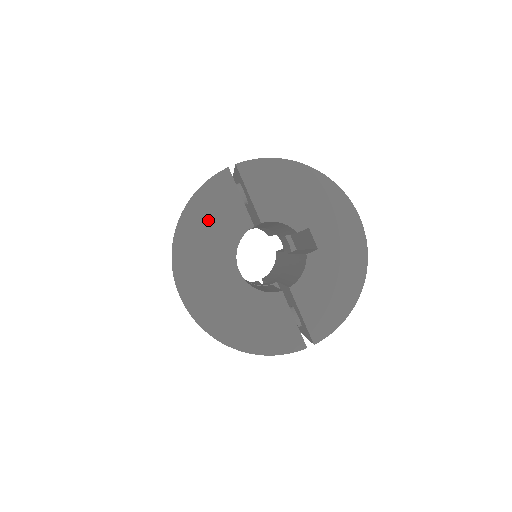
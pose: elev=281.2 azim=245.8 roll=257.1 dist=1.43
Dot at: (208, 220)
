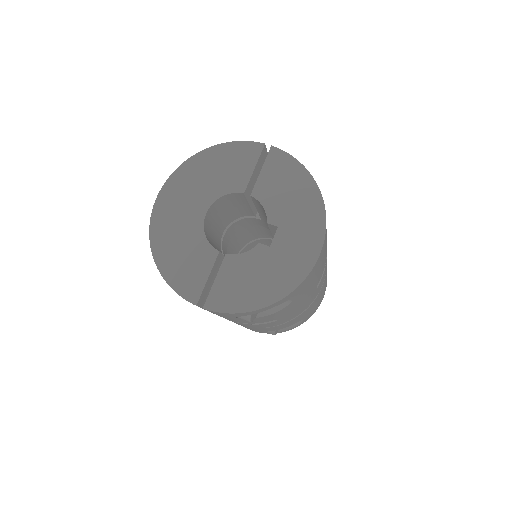
Dot at: (220, 165)
